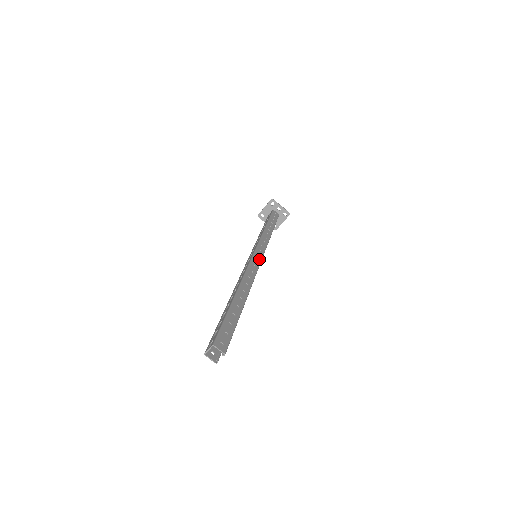
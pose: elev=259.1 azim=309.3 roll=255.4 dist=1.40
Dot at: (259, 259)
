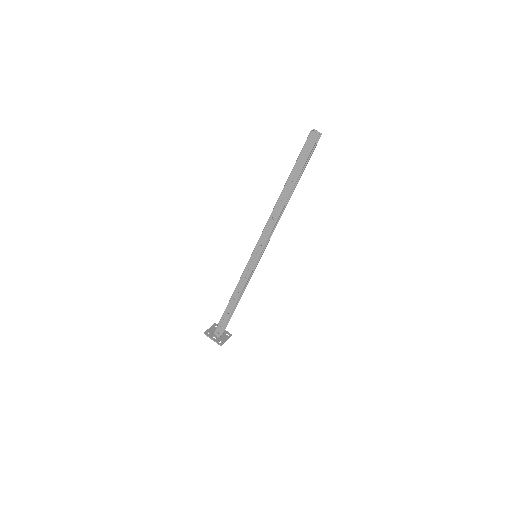
Dot at: (264, 247)
